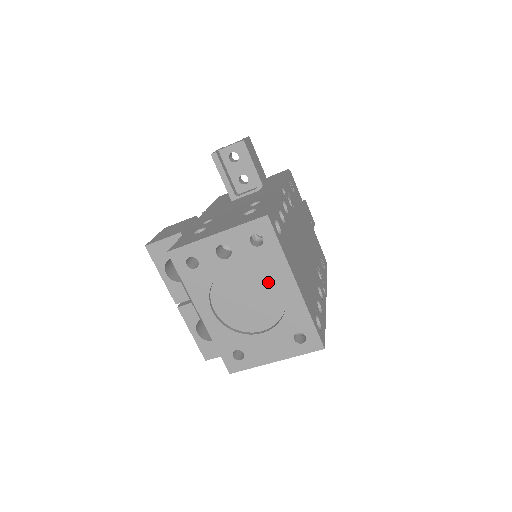
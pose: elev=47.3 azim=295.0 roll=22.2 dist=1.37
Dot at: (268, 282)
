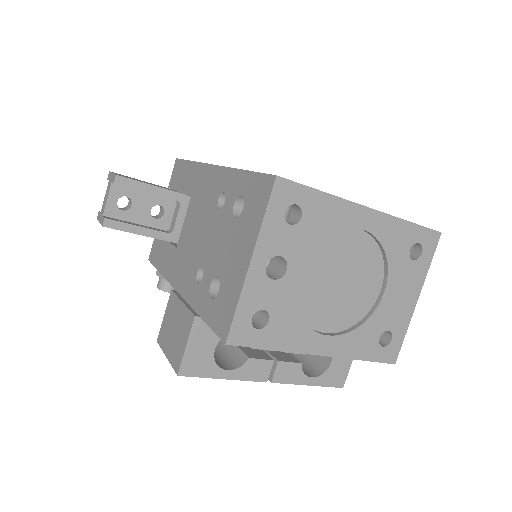
Dot at: (341, 241)
